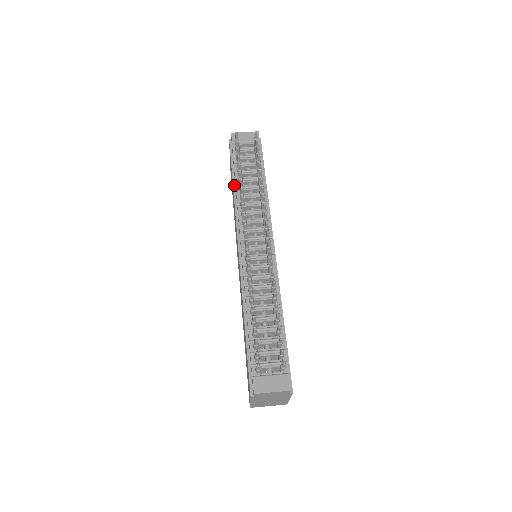
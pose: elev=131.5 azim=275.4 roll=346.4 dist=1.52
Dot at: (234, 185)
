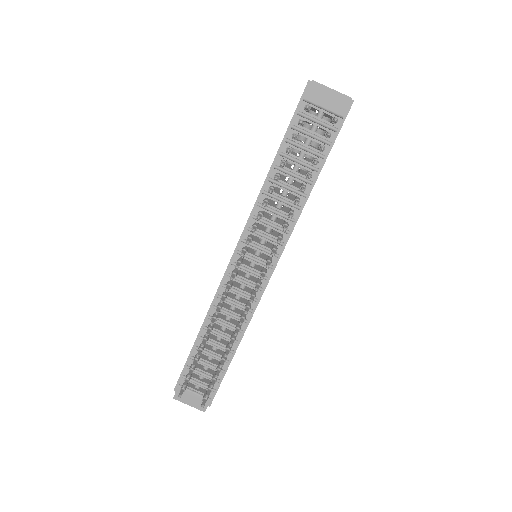
Dot at: (274, 164)
